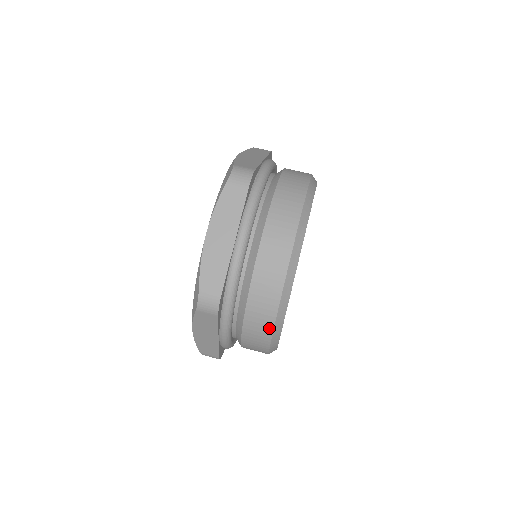
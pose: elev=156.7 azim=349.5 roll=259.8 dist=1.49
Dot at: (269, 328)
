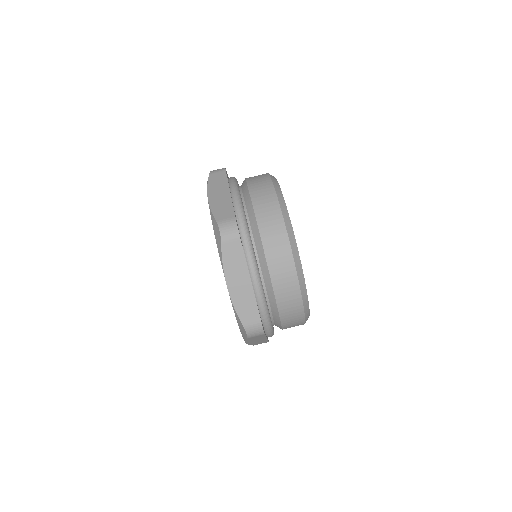
Dot at: (301, 318)
